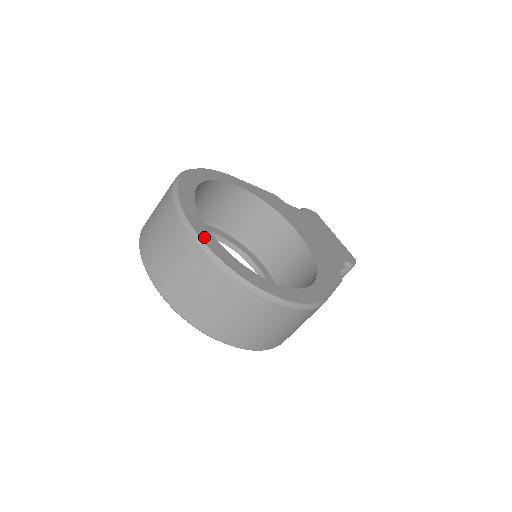
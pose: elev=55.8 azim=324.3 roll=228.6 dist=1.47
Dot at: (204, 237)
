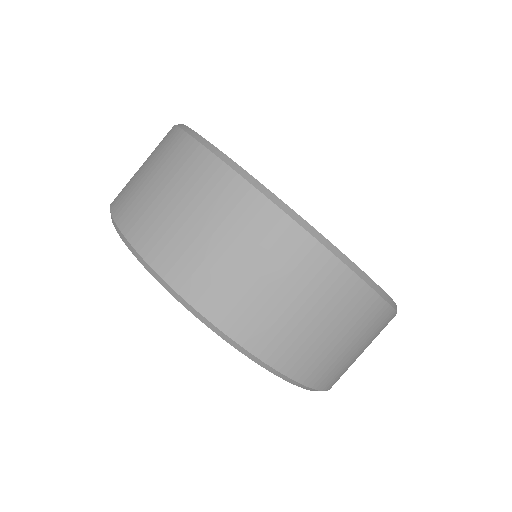
Dot at: (308, 223)
